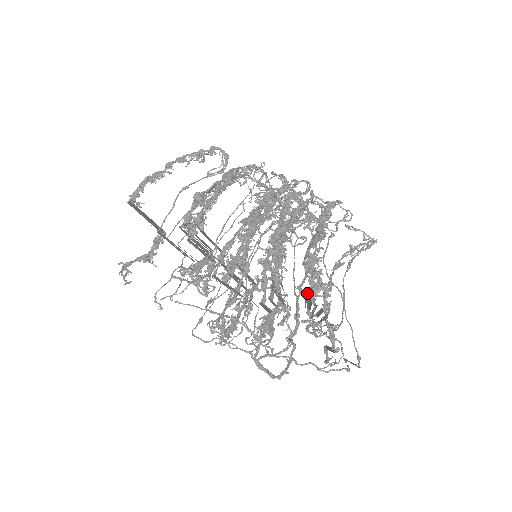
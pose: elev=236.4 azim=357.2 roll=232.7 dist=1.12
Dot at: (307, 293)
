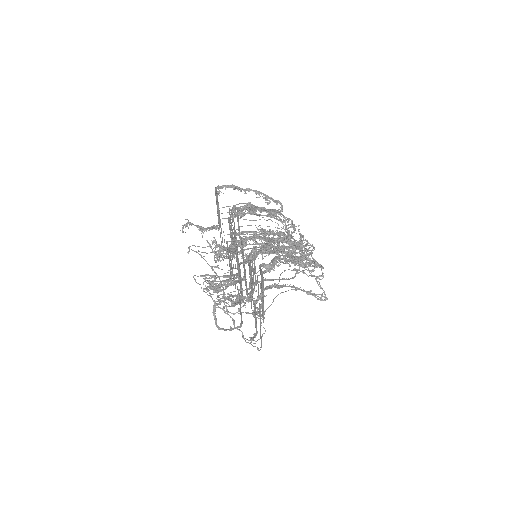
Dot at: (262, 263)
